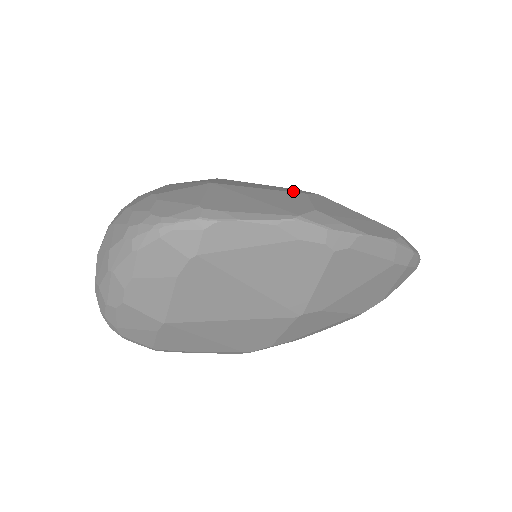
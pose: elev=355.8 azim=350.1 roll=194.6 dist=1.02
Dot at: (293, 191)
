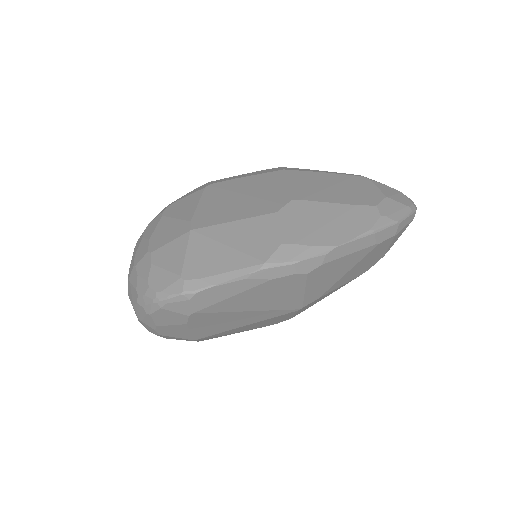
Dot at: (266, 209)
